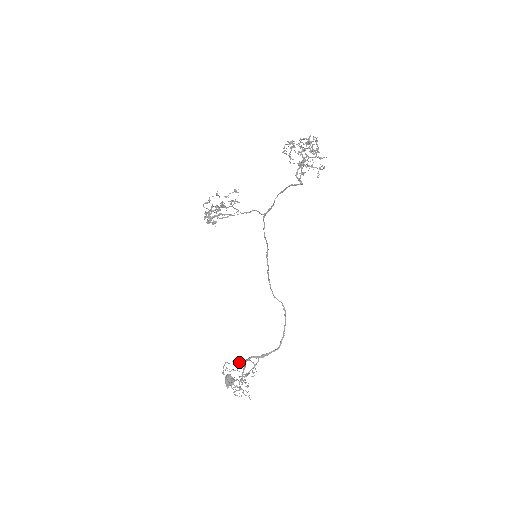
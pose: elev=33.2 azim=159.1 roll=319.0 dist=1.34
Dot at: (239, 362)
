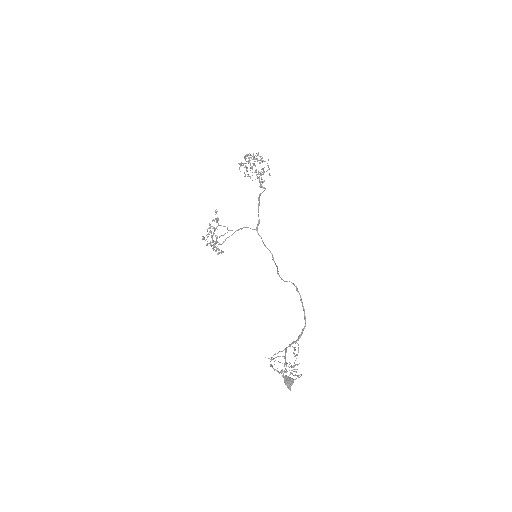
Dot at: (280, 351)
